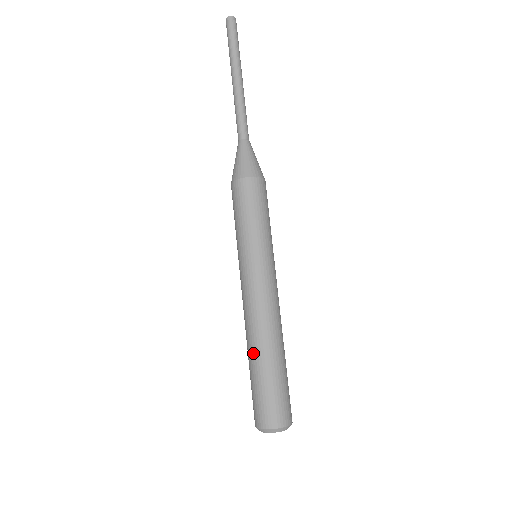
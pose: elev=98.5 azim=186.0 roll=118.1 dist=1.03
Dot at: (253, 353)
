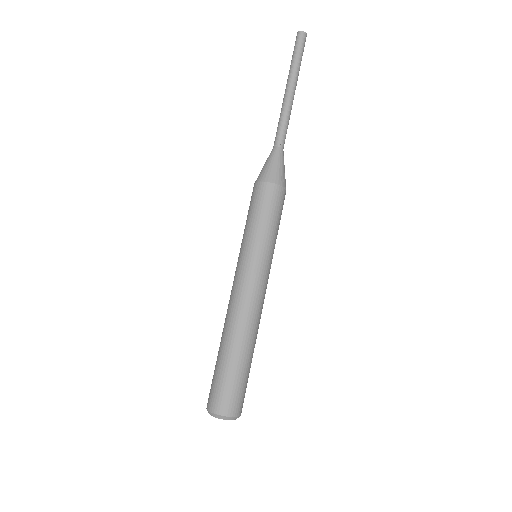
Dot at: (223, 341)
